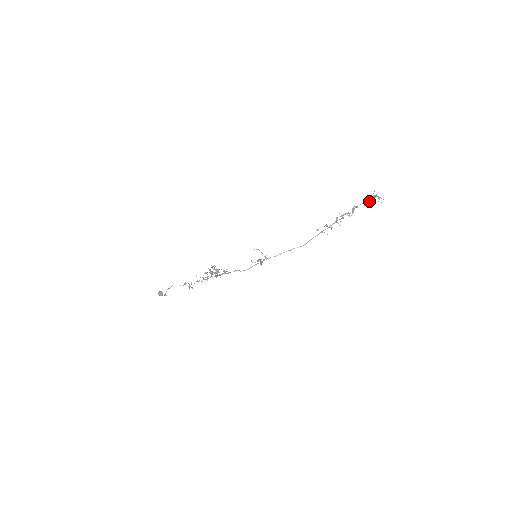
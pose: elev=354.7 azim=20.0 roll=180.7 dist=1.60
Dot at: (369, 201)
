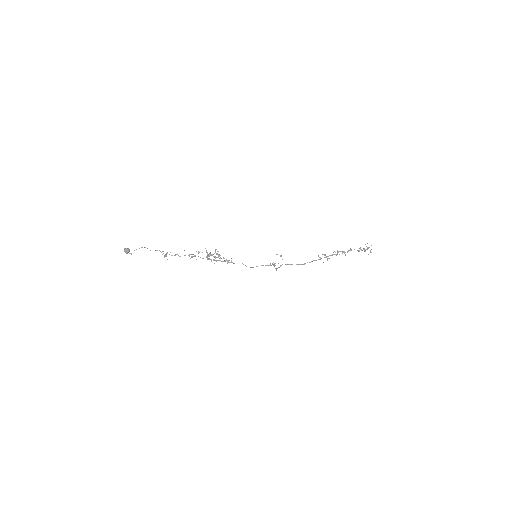
Dot at: (361, 249)
